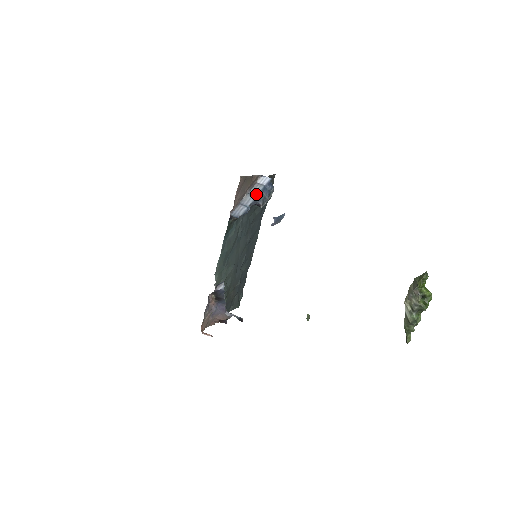
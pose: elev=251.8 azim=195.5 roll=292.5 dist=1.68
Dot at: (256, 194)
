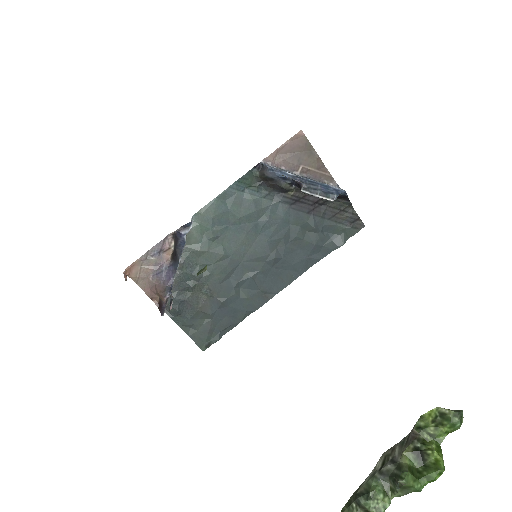
Dot at: (310, 179)
